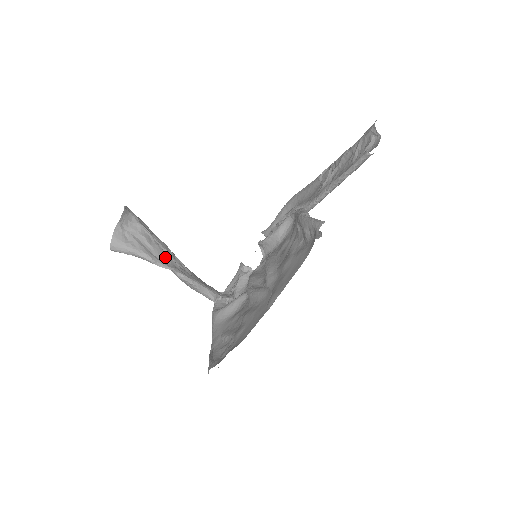
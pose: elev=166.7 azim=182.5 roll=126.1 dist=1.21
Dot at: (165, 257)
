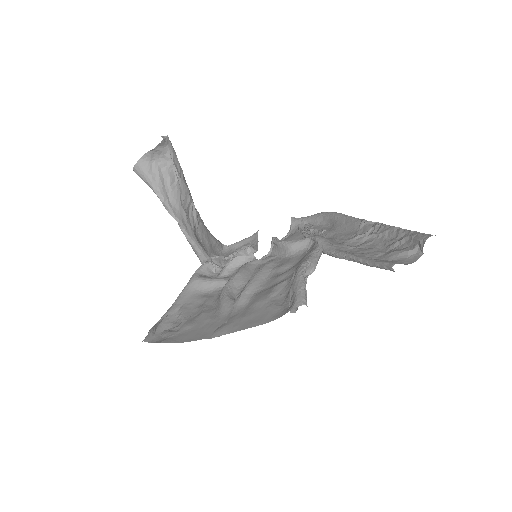
Dot at: (178, 204)
